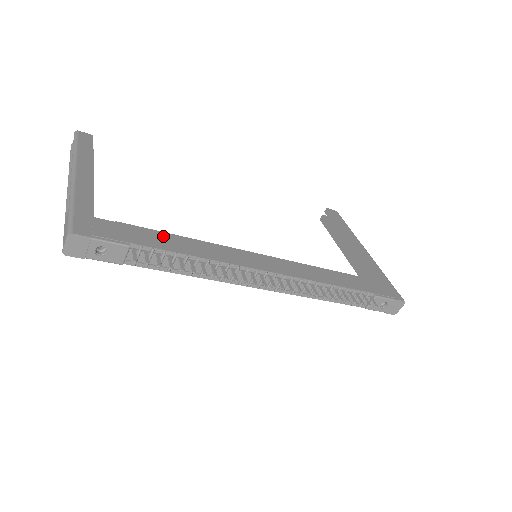
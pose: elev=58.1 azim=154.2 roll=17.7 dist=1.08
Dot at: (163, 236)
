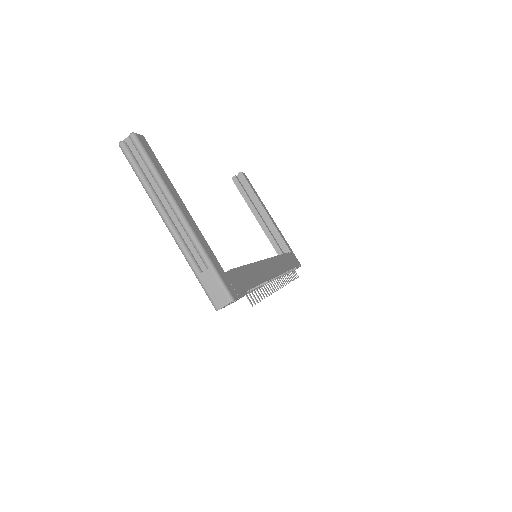
Dot at: (246, 271)
